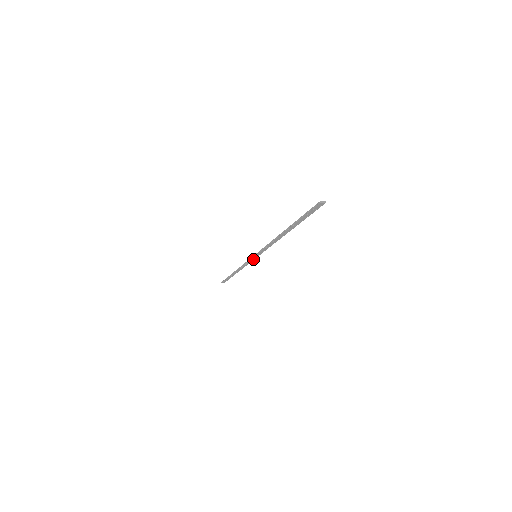
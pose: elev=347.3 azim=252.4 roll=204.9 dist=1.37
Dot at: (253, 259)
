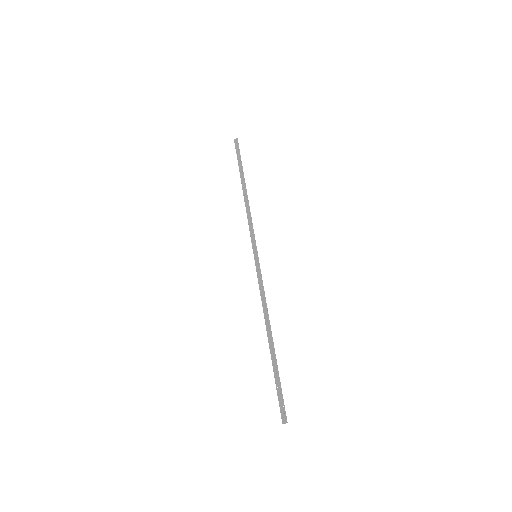
Dot at: (259, 268)
